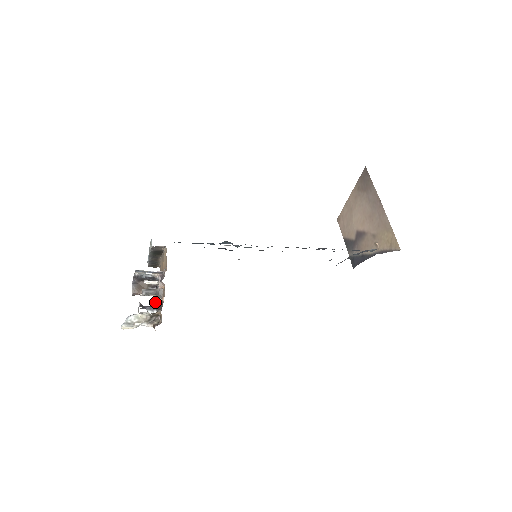
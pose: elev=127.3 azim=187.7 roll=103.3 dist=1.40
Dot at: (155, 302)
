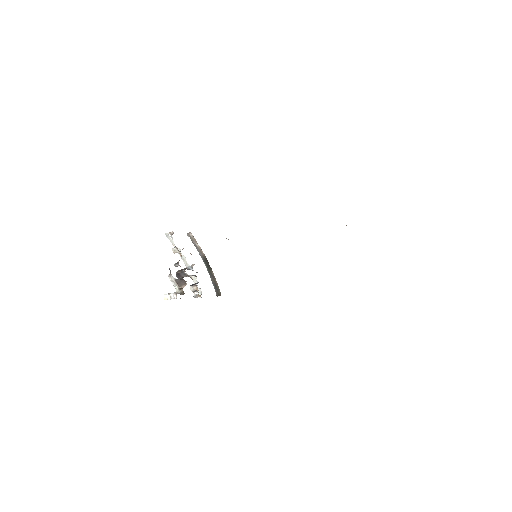
Dot at: occluded
